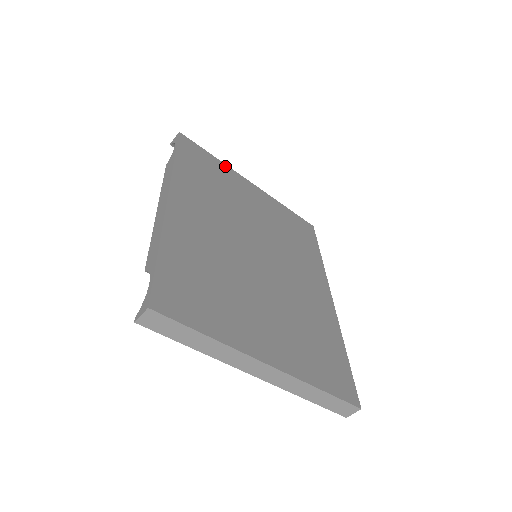
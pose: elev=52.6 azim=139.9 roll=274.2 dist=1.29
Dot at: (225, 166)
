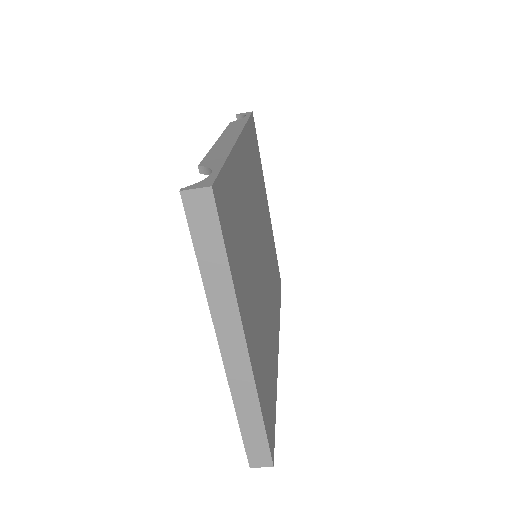
Dot at: (262, 171)
